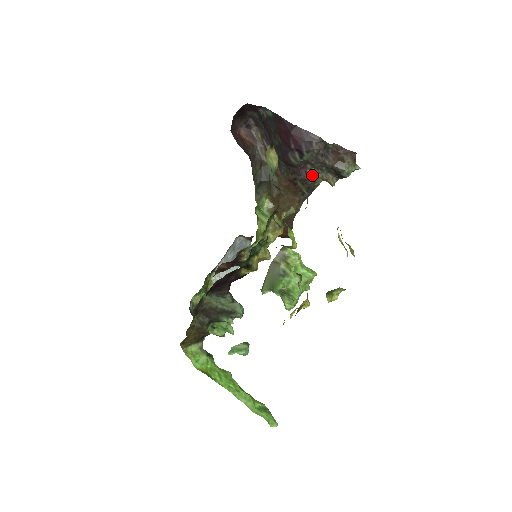
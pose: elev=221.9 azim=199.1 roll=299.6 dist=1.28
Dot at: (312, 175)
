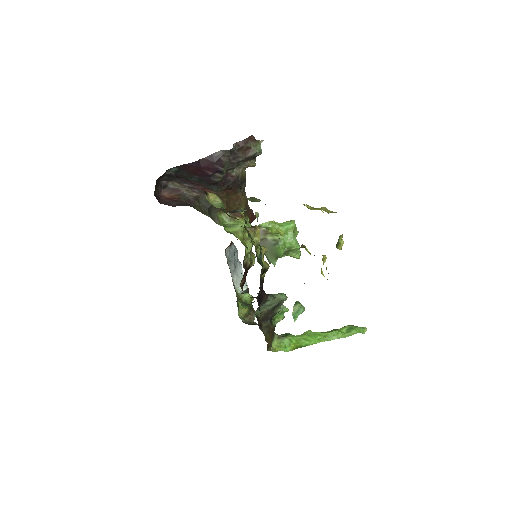
Dot at: (237, 174)
